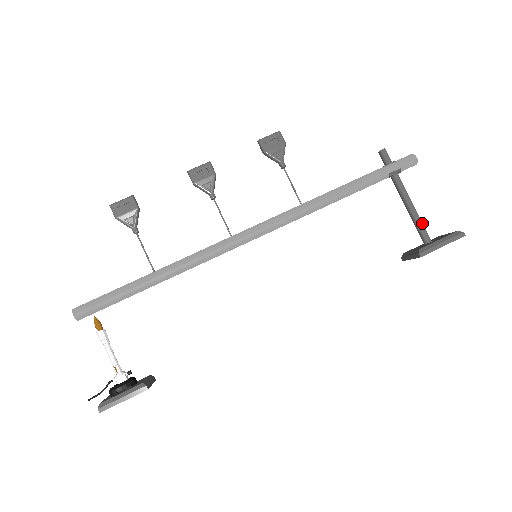
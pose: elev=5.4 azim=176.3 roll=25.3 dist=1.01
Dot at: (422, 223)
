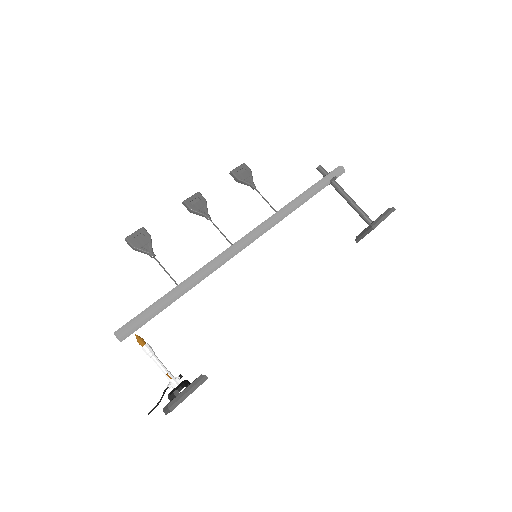
Dot at: occluded
